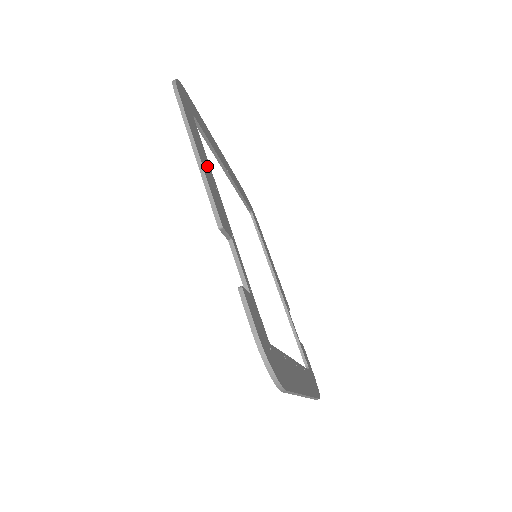
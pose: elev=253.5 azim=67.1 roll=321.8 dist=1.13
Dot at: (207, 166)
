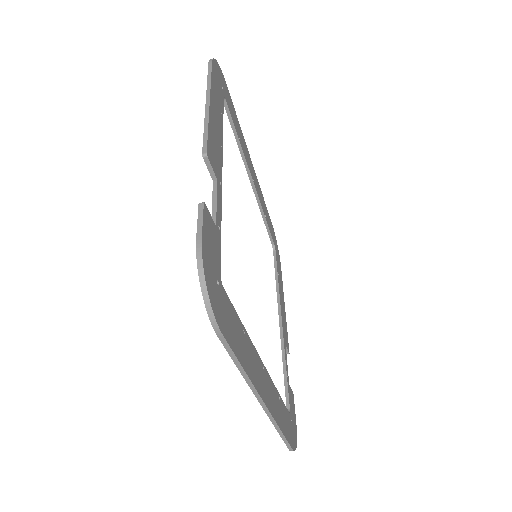
Dot at: (218, 124)
